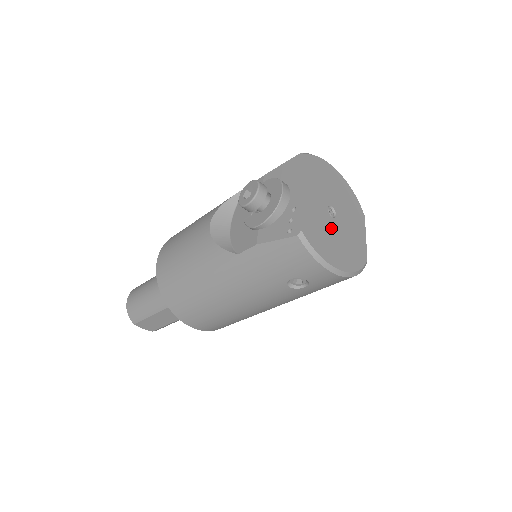
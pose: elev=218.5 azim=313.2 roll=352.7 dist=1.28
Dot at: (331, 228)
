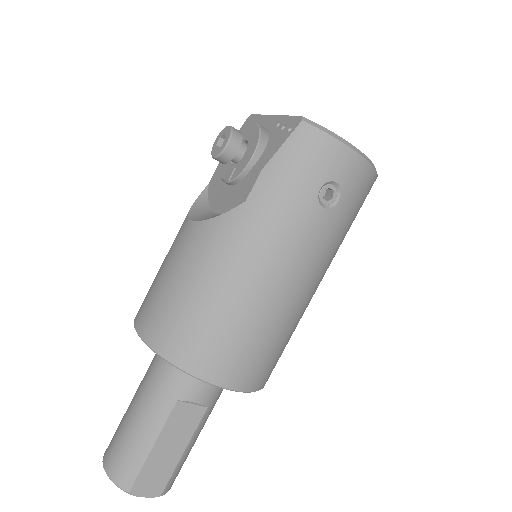
Dot at: occluded
